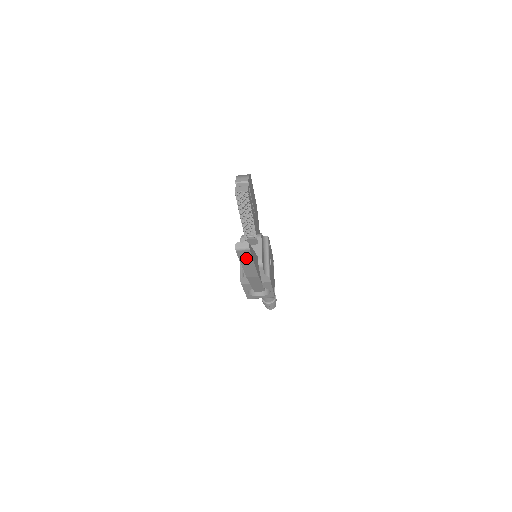
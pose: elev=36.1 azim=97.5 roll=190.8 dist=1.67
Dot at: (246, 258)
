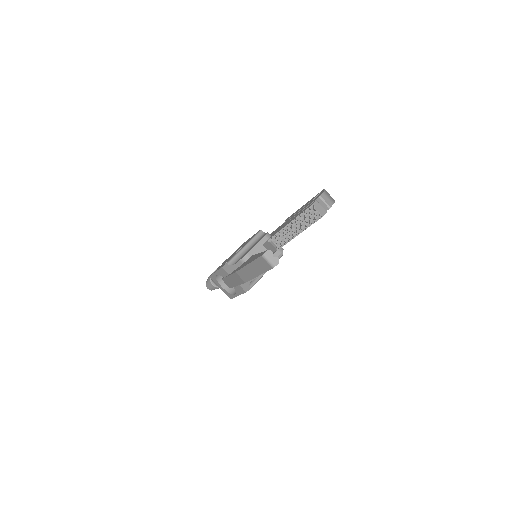
Dot at: (260, 267)
